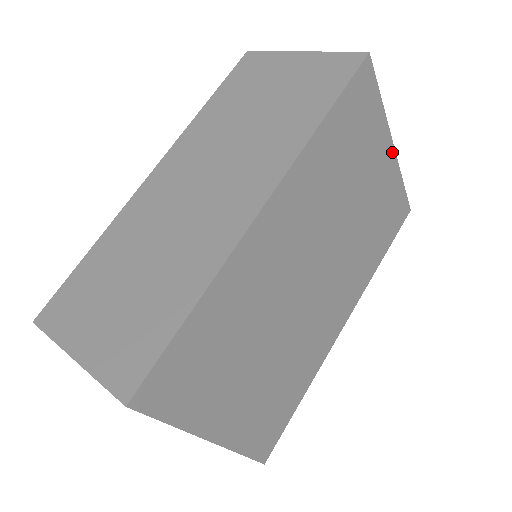
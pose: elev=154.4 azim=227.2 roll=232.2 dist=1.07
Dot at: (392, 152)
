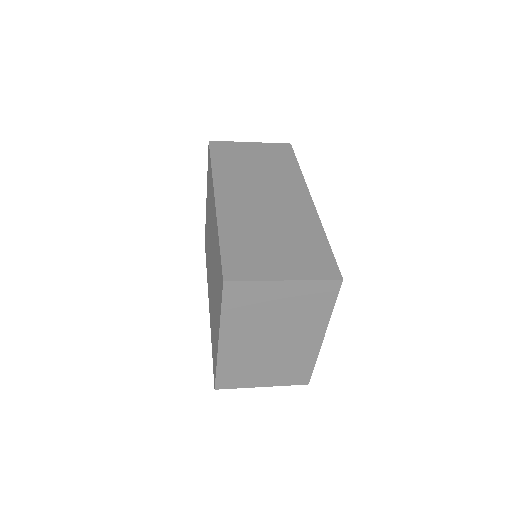
Dot at: occluded
